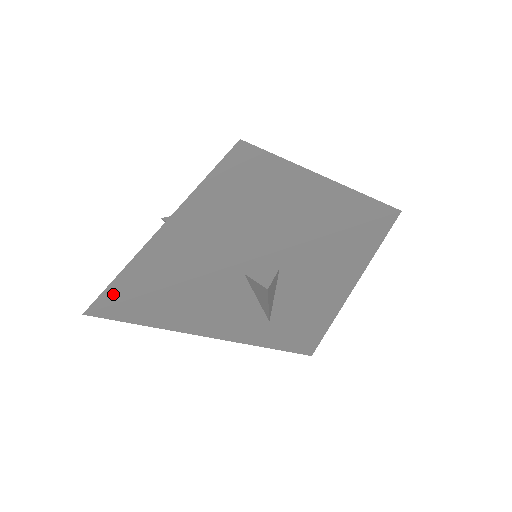
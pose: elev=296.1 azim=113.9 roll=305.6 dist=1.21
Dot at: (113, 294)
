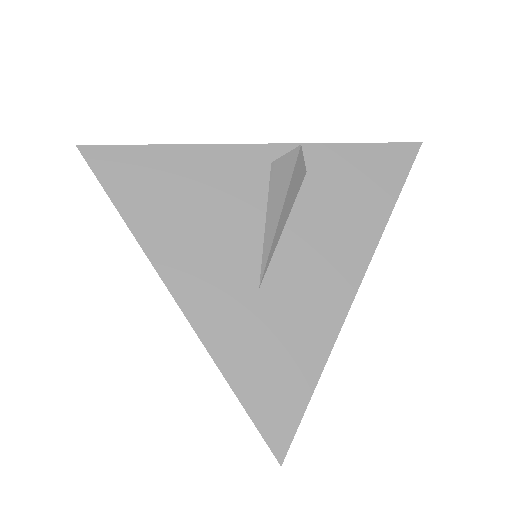
Dot at: occluded
